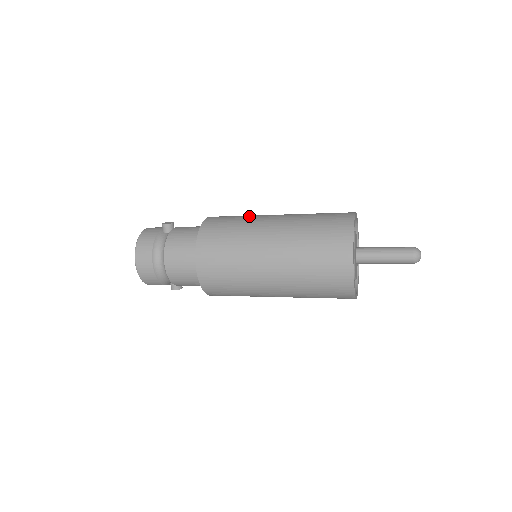
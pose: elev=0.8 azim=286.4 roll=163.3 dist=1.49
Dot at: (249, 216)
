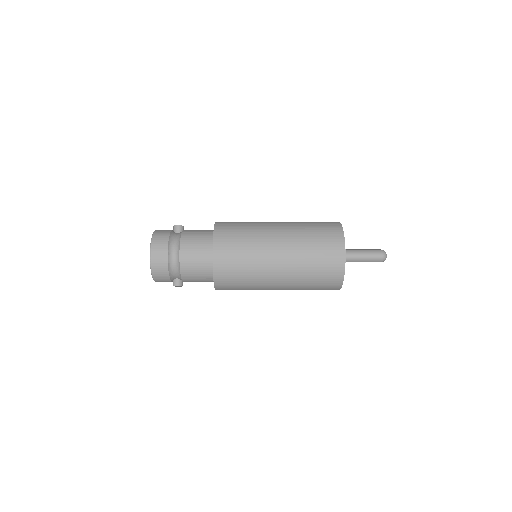
Dot at: occluded
